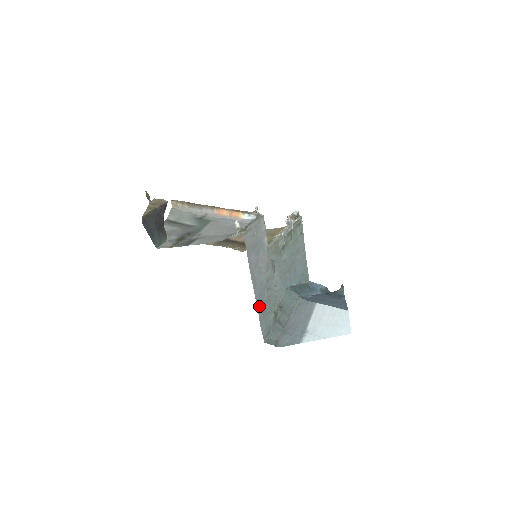
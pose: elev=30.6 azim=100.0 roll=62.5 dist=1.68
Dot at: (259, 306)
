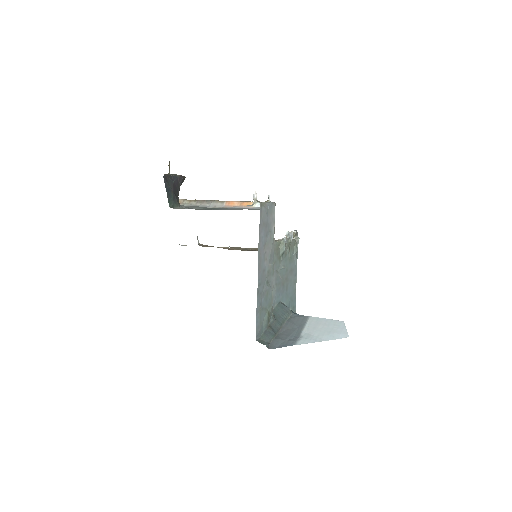
Dot at: (259, 293)
